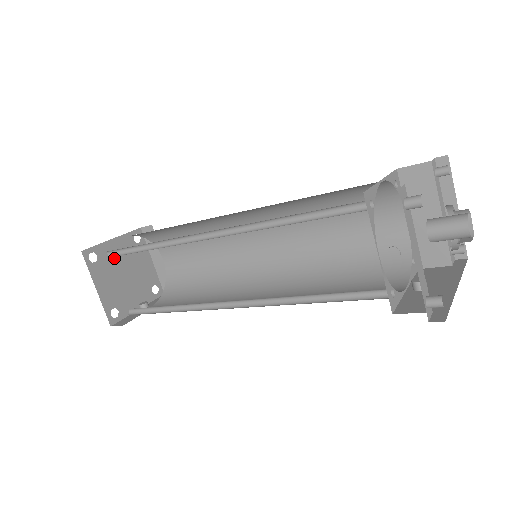
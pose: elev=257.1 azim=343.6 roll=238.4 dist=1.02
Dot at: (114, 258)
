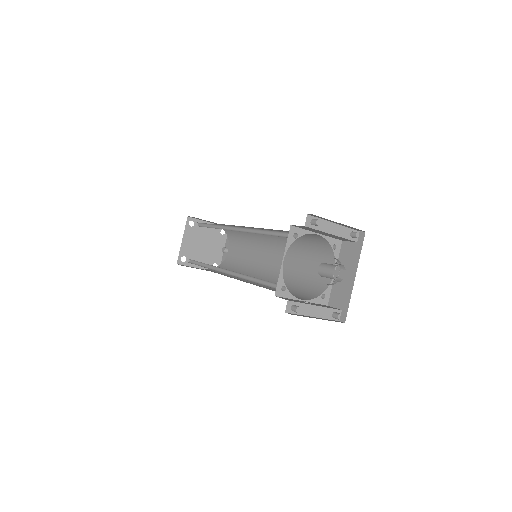
Dot at: (191, 247)
